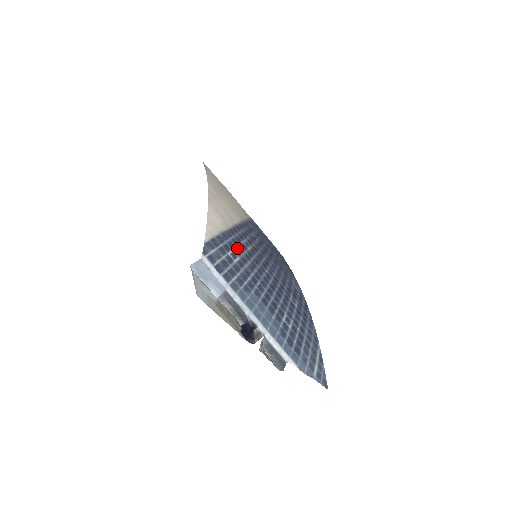
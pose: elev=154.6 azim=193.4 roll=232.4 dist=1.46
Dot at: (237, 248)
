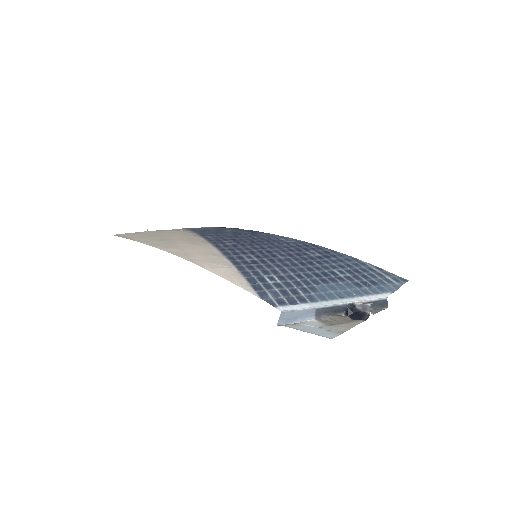
Dot at: (259, 270)
